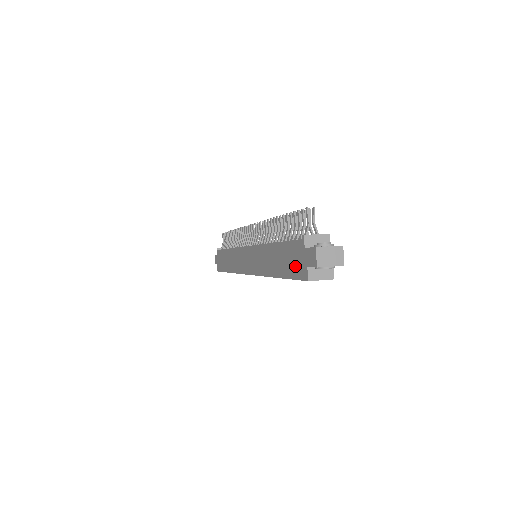
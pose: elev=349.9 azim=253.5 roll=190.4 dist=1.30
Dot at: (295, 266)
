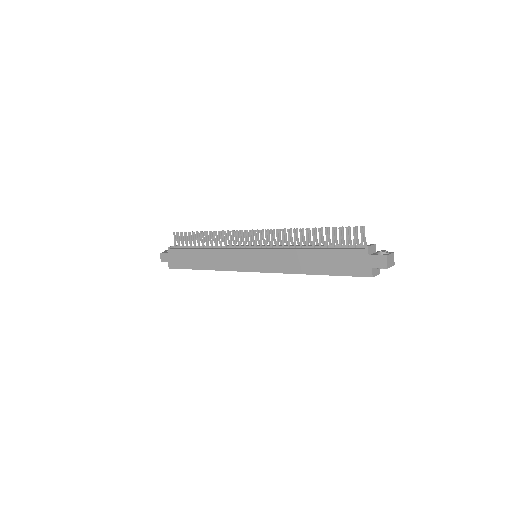
Dot at: (352, 267)
